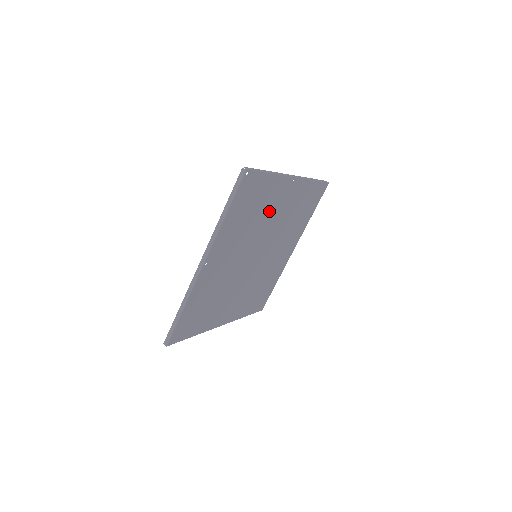
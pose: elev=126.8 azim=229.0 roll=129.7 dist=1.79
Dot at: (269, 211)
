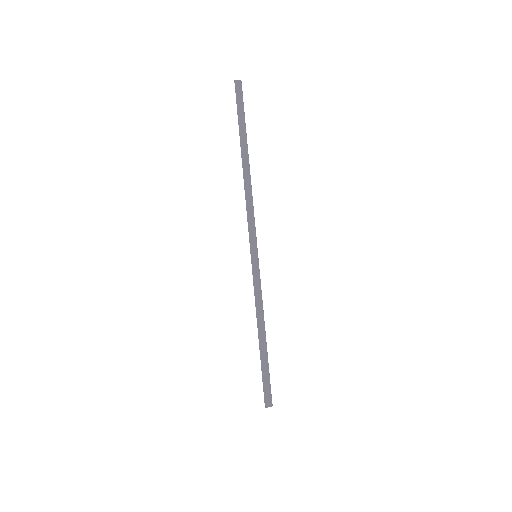
Dot at: occluded
